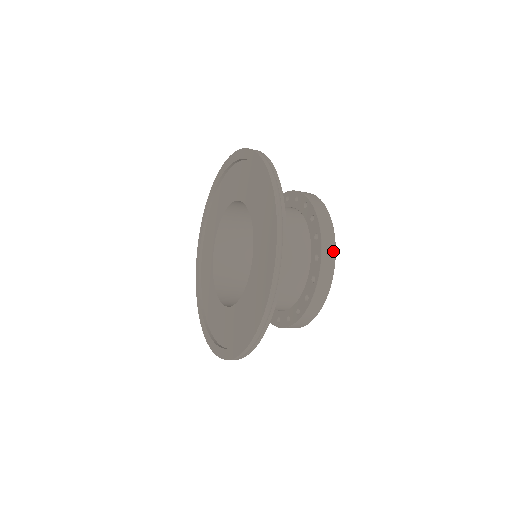
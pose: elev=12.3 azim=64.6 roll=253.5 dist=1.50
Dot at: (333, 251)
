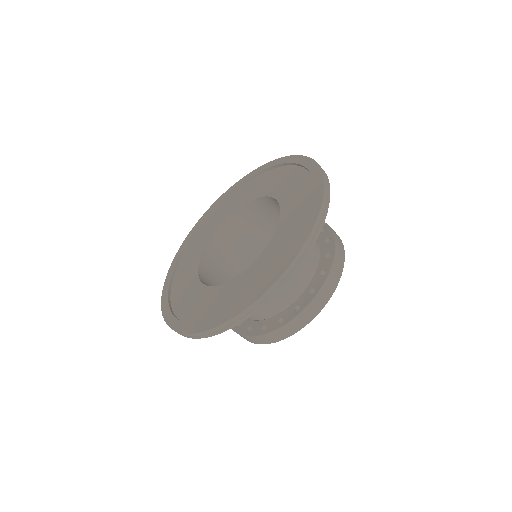
Dot at: occluded
